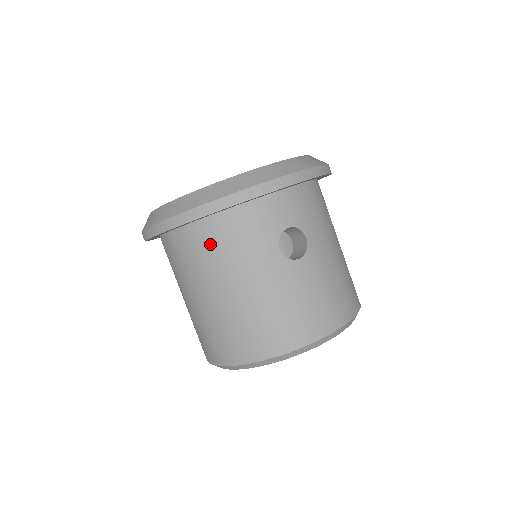
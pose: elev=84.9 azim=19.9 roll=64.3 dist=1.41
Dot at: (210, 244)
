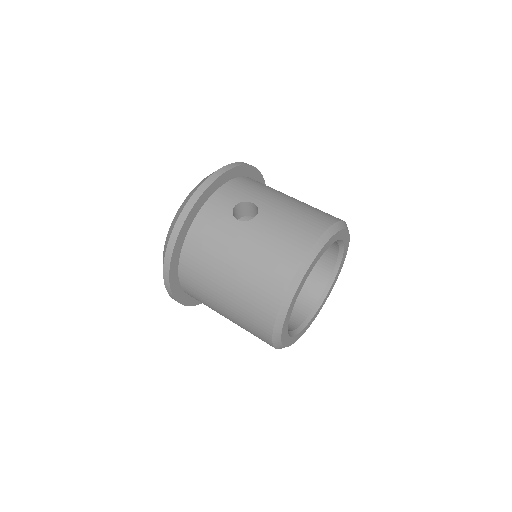
Dot at: (198, 255)
